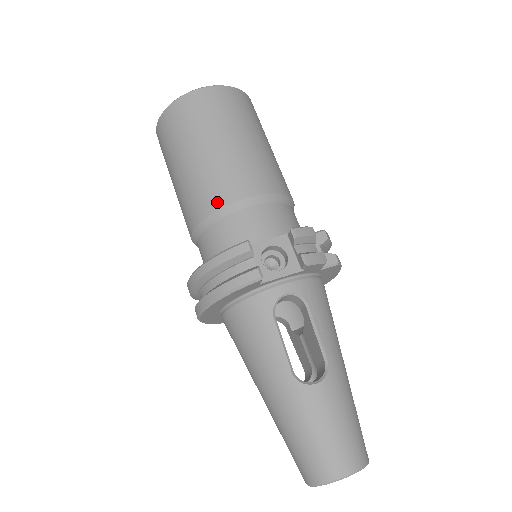
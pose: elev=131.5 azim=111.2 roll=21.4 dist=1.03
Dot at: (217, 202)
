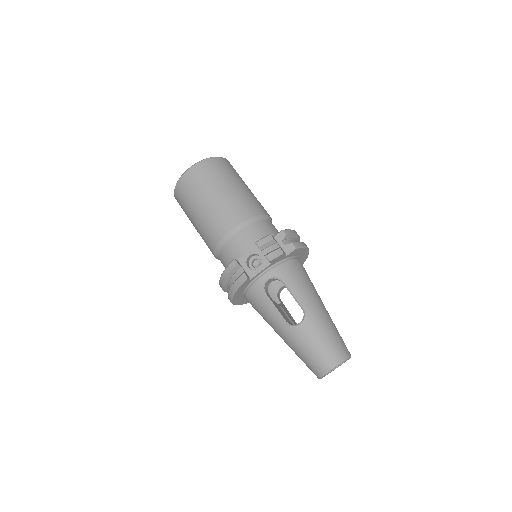
Dot at: (216, 239)
